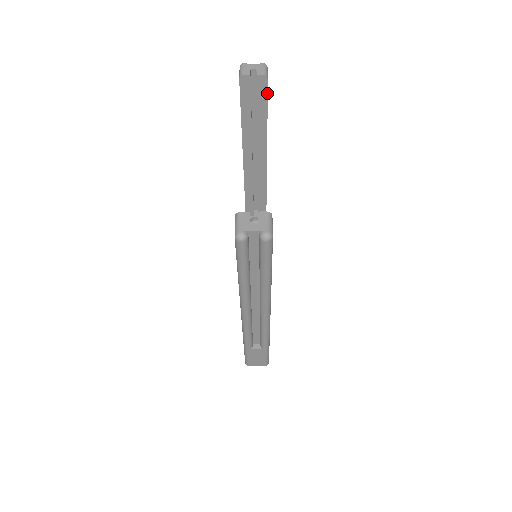
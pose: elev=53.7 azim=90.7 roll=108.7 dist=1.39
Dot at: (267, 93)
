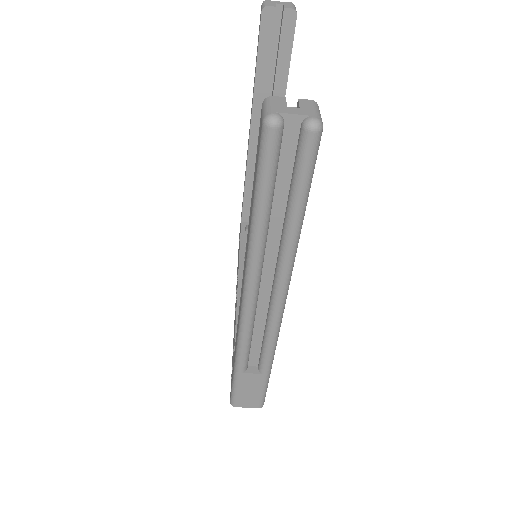
Dot at: (293, 37)
